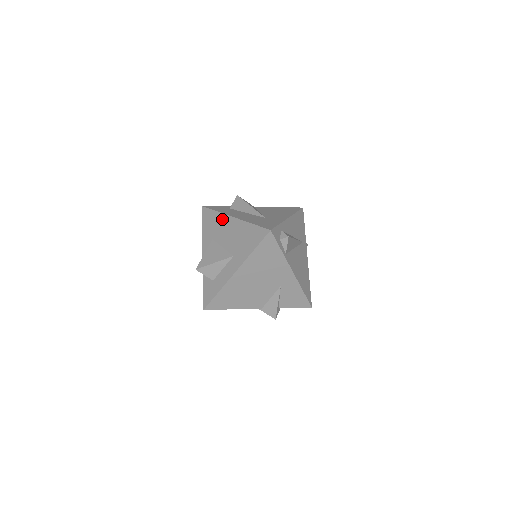
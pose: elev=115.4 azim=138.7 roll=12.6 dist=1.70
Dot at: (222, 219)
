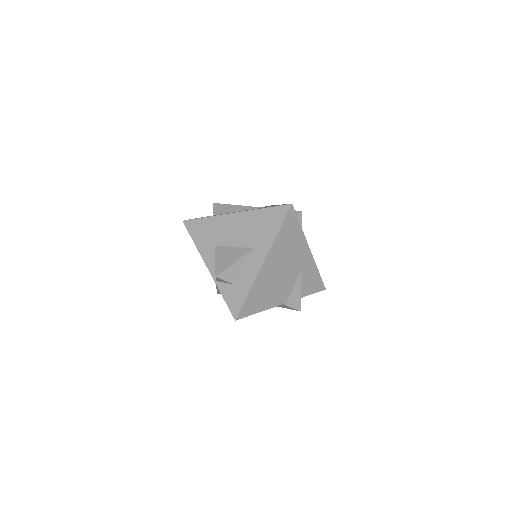
Dot at: (220, 221)
